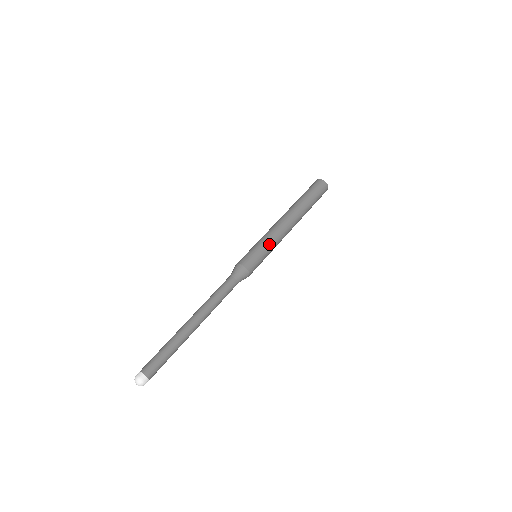
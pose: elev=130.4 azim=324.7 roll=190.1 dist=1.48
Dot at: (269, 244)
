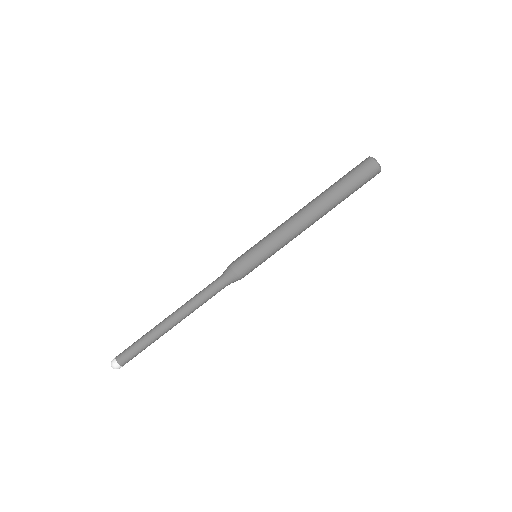
Dot at: (271, 247)
